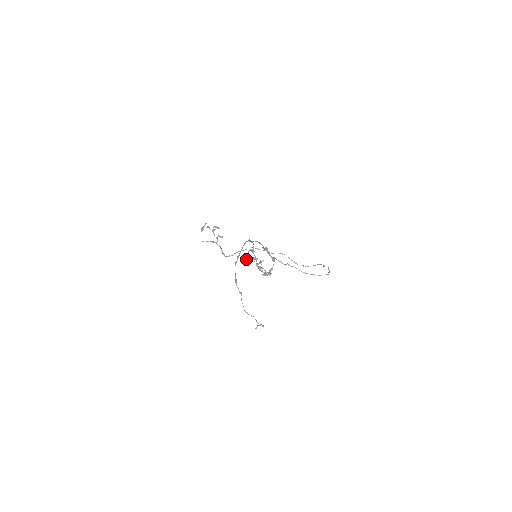
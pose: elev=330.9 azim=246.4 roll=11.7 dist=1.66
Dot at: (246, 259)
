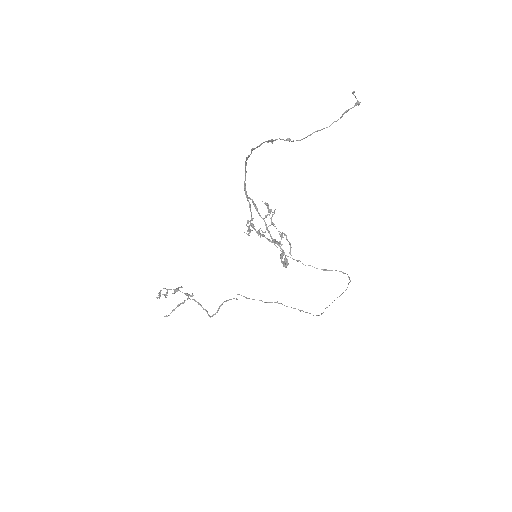
Dot at: (250, 230)
